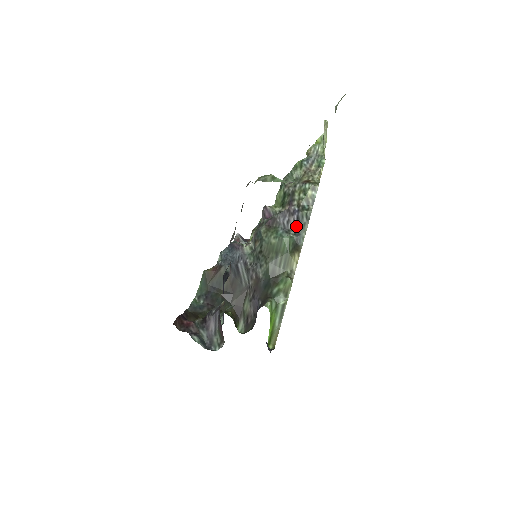
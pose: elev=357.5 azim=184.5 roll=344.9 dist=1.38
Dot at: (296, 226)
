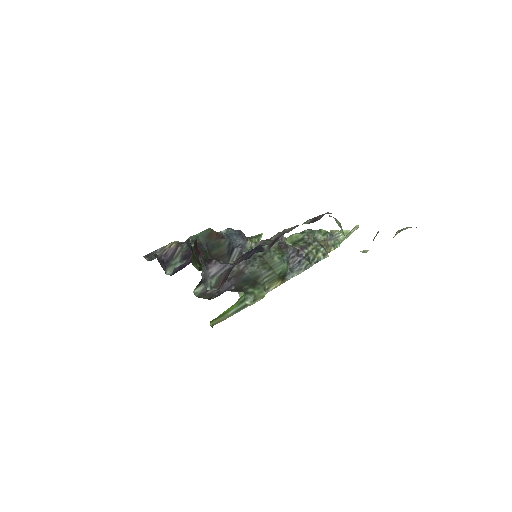
Dot at: (294, 265)
